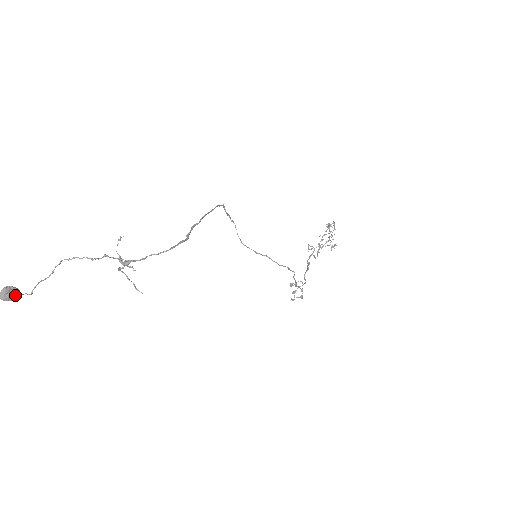
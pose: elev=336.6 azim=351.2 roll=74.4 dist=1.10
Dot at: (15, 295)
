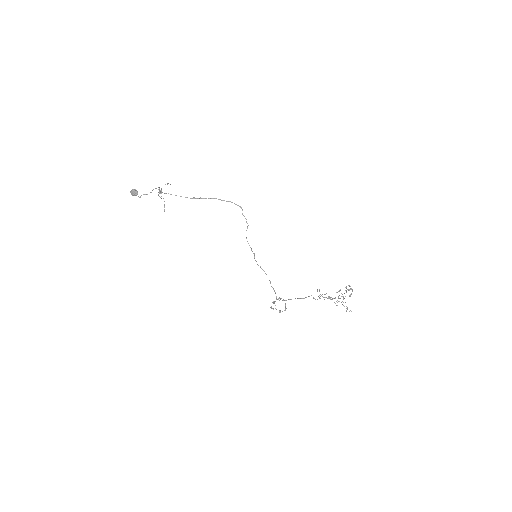
Dot at: (135, 194)
